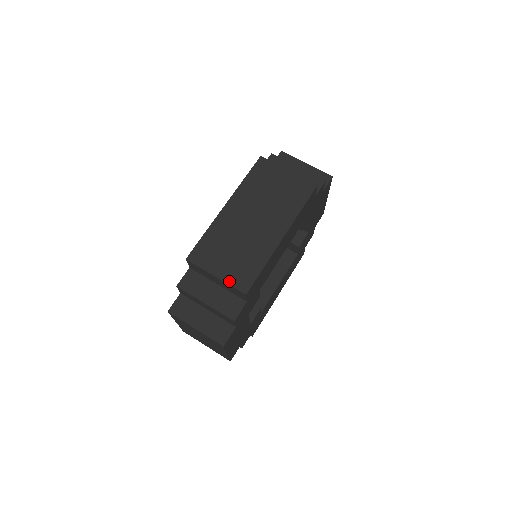
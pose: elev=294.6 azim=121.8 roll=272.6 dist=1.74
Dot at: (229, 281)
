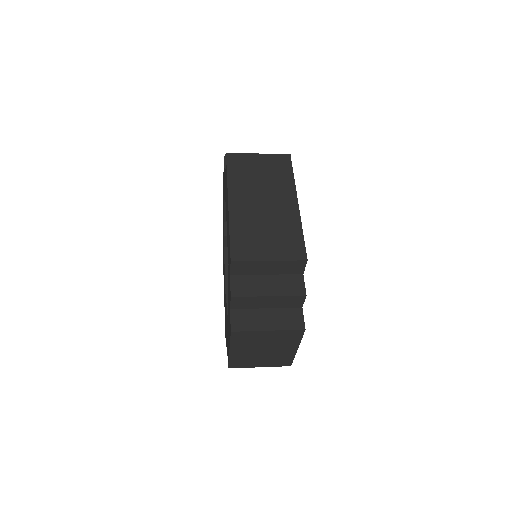
Dot at: (284, 258)
